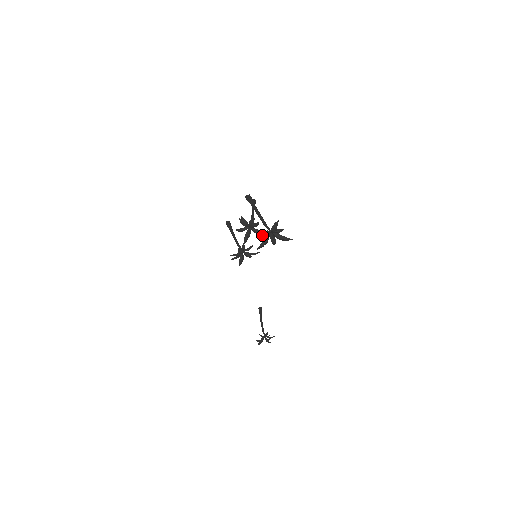
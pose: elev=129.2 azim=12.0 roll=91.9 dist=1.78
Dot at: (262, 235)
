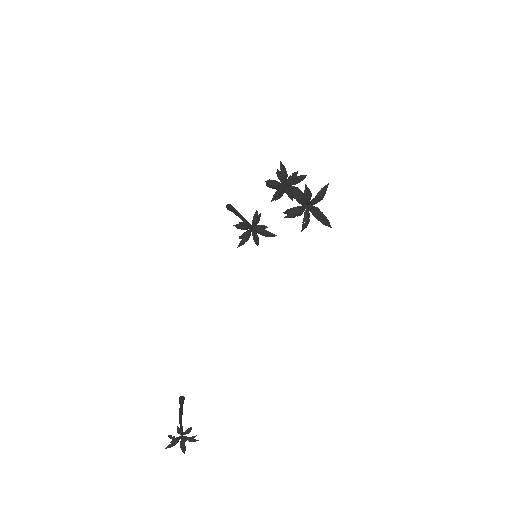
Dot at: (306, 191)
